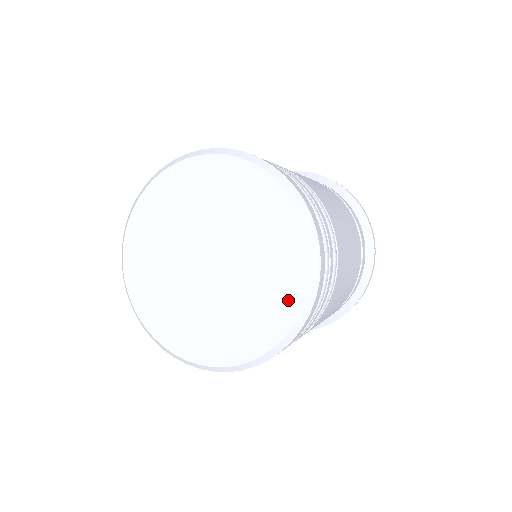
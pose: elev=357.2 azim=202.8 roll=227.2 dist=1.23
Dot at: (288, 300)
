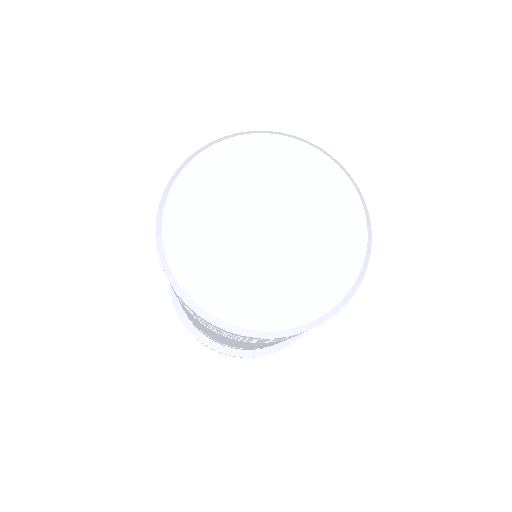
Dot at: (346, 199)
